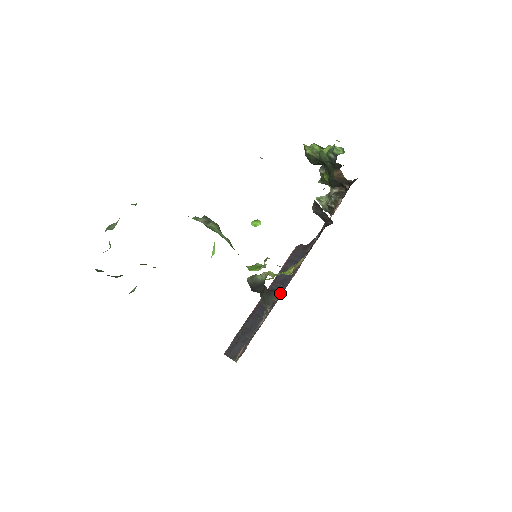
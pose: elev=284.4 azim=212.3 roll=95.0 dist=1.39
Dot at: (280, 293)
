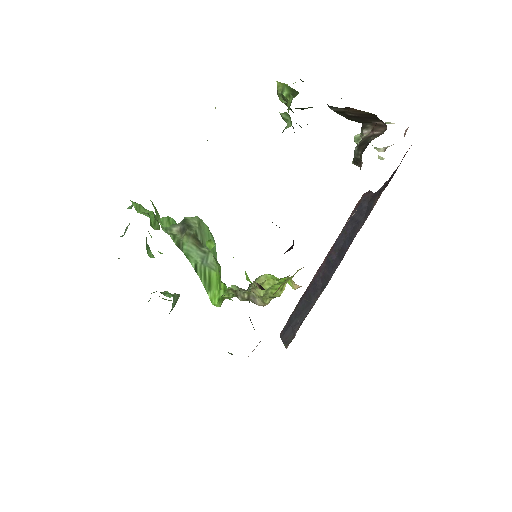
Dot at: (333, 270)
